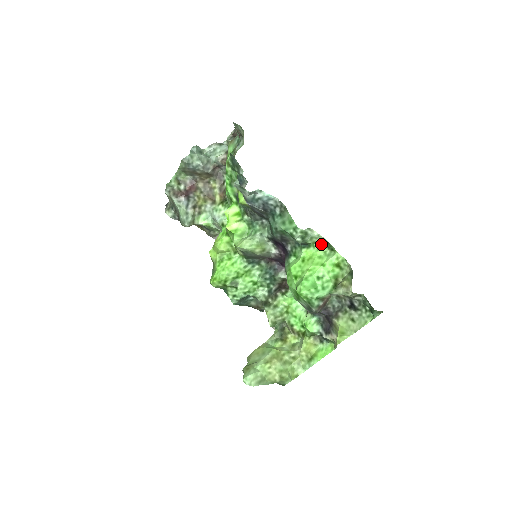
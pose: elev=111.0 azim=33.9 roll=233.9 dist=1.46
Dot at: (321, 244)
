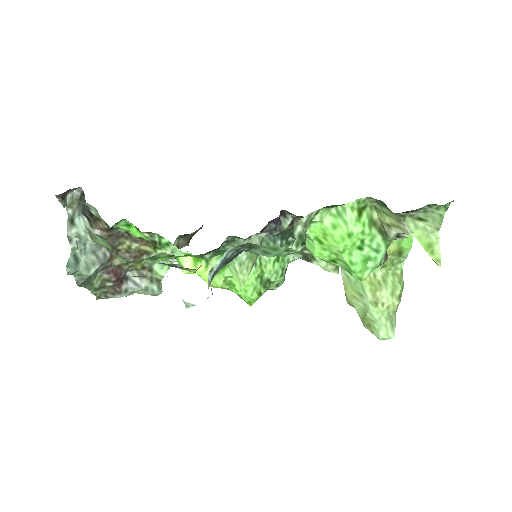
Dot at: (318, 214)
